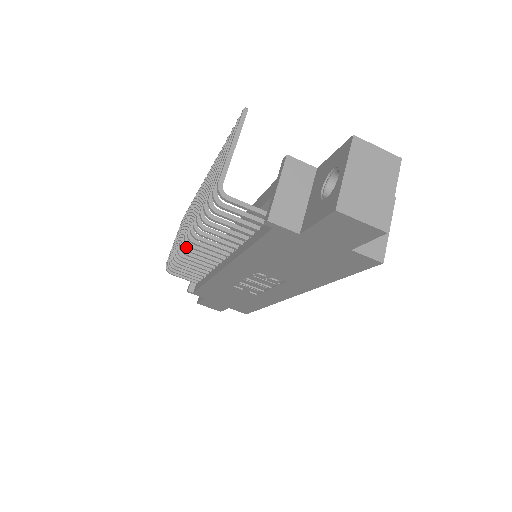
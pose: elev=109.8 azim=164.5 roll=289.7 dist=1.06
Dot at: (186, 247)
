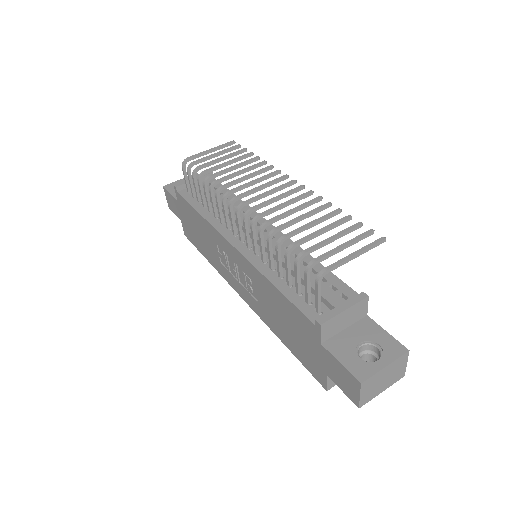
Dot at: (232, 205)
